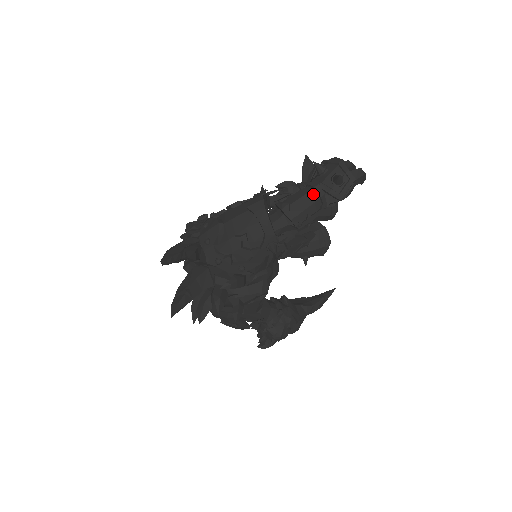
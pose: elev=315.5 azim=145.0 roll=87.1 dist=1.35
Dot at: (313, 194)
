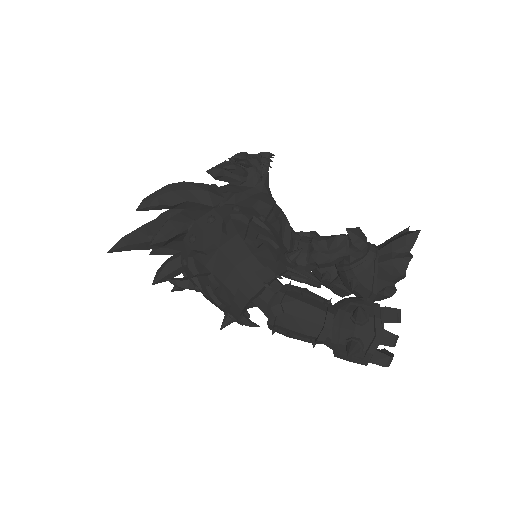
Dot at: (316, 328)
